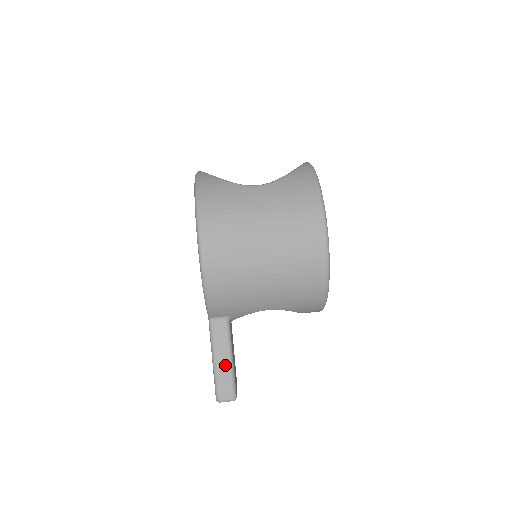
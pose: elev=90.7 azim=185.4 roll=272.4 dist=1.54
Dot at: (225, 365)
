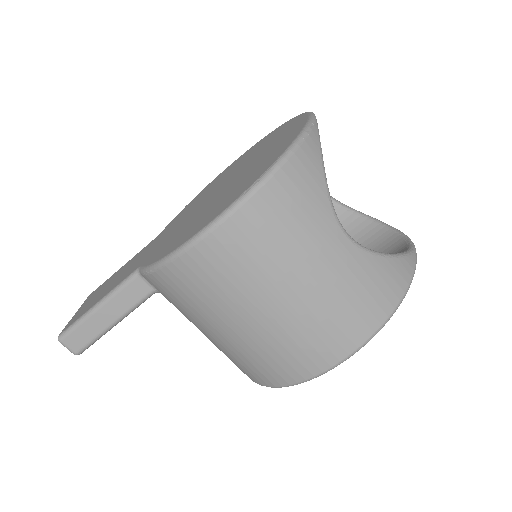
Dot at: (102, 323)
